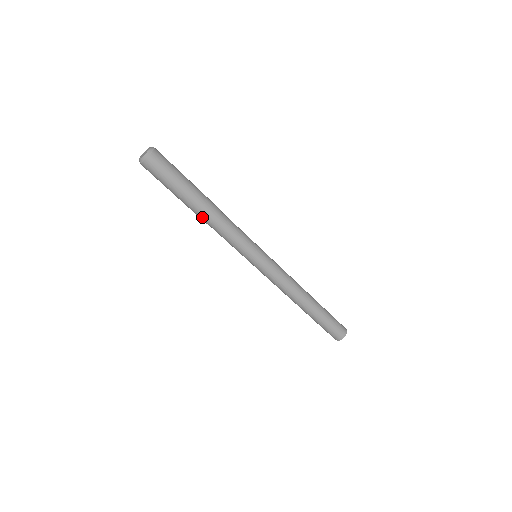
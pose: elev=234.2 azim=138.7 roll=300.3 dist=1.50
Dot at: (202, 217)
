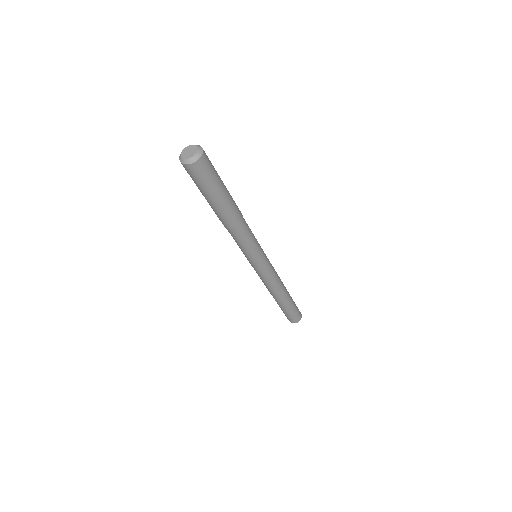
Dot at: (224, 222)
